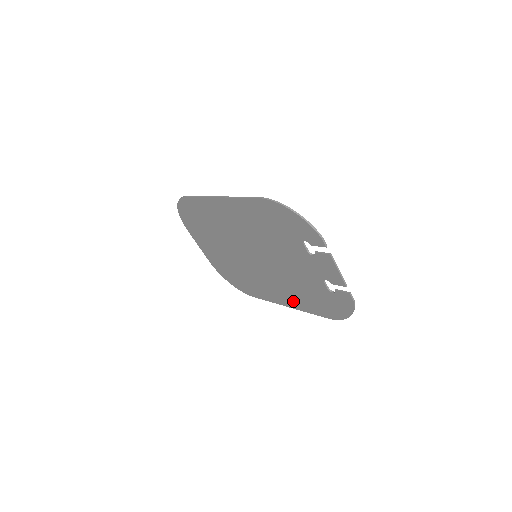
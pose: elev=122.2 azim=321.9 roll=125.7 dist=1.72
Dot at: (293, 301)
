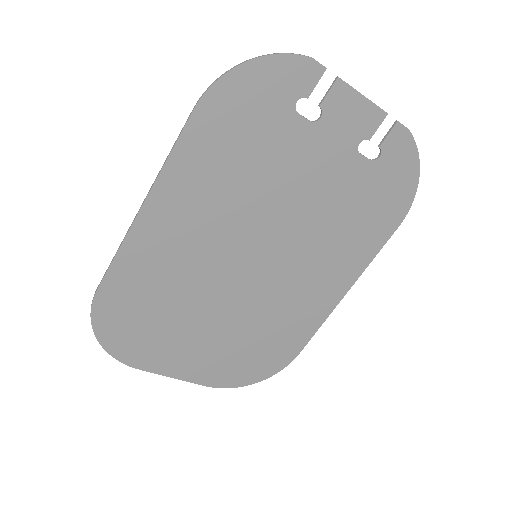
Dot at: (346, 268)
